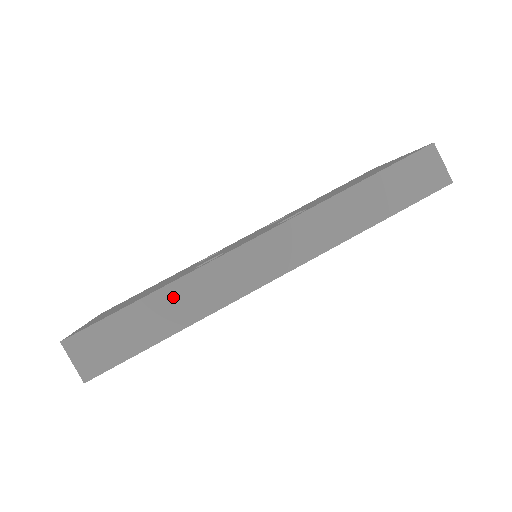
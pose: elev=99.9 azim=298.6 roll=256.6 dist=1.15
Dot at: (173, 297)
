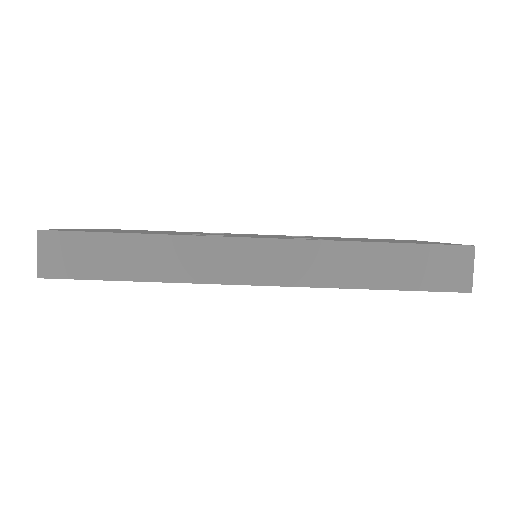
Dot at: (156, 248)
